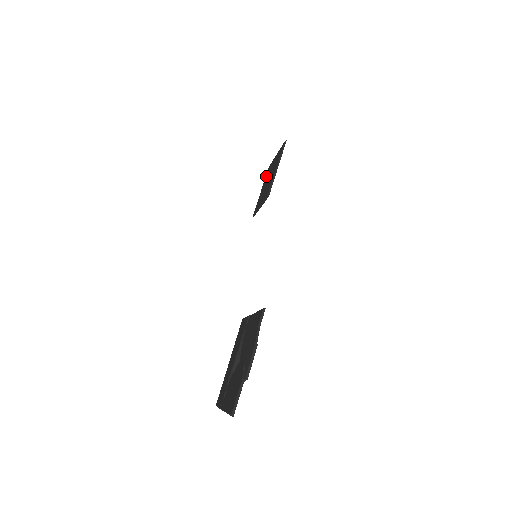
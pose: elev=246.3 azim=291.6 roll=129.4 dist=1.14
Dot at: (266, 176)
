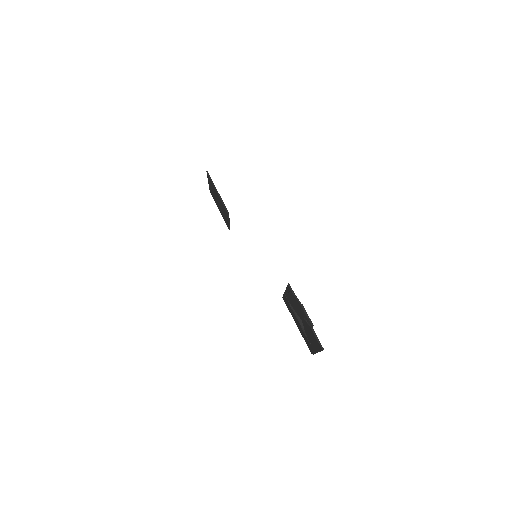
Dot at: (214, 200)
